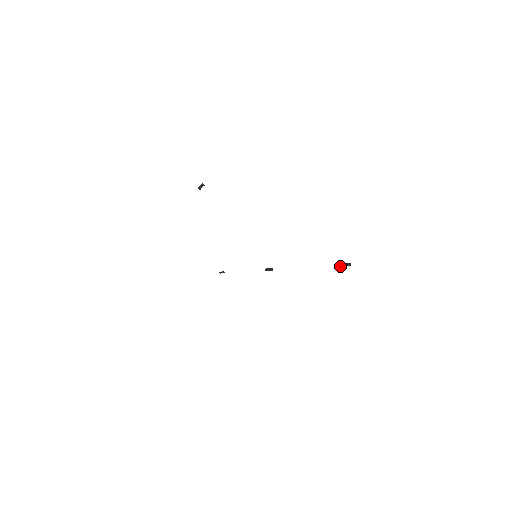
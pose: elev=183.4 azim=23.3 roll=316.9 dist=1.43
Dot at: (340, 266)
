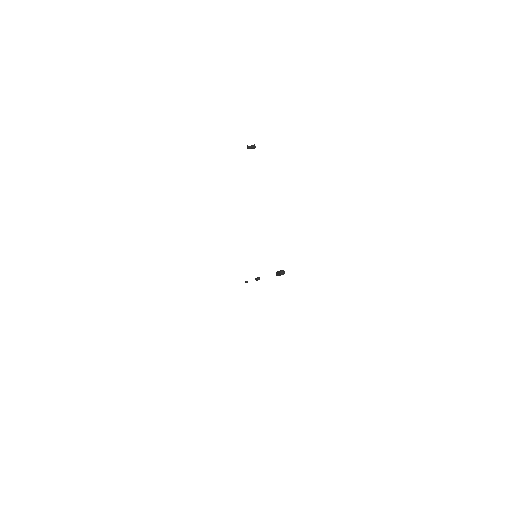
Dot at: (277, 273)
